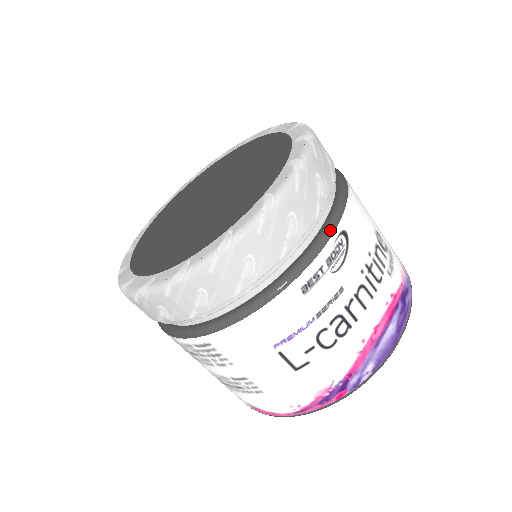
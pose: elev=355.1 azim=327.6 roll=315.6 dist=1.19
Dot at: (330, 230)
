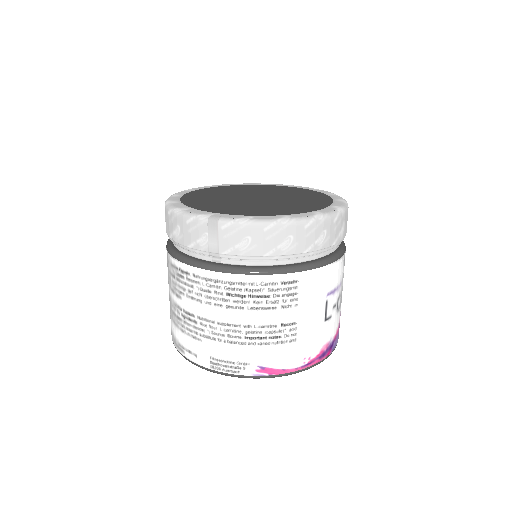
Dot at: occluded
